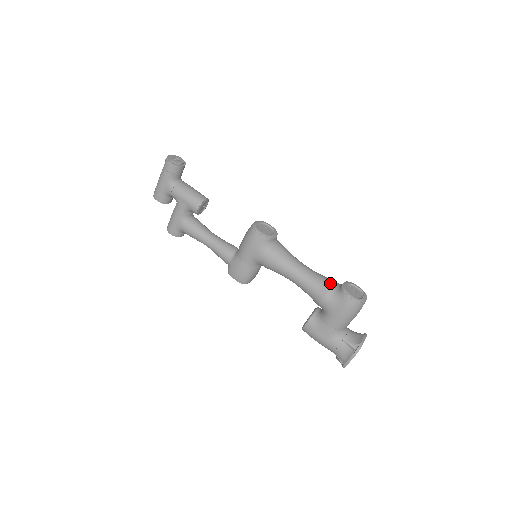
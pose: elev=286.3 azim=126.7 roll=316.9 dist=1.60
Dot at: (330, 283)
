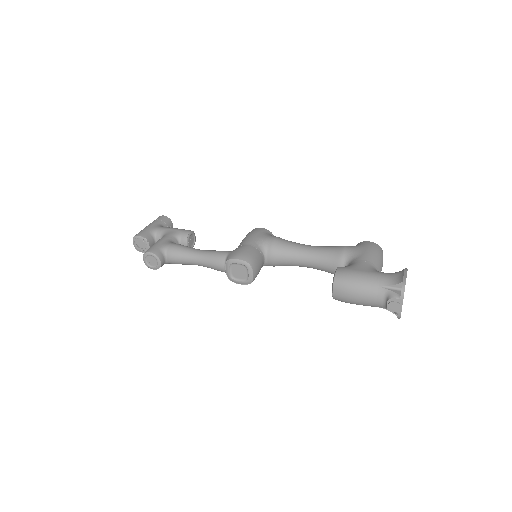
Dot at: occluded
